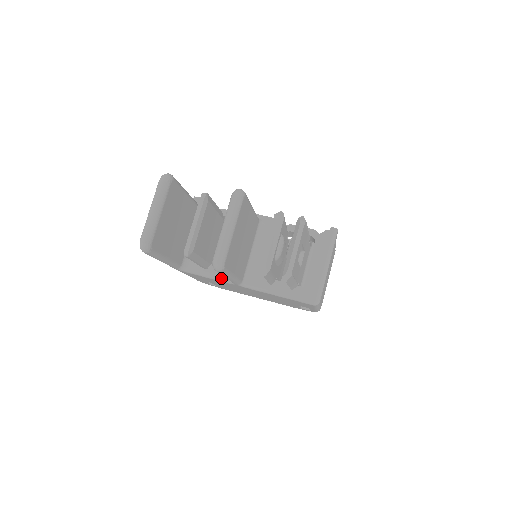
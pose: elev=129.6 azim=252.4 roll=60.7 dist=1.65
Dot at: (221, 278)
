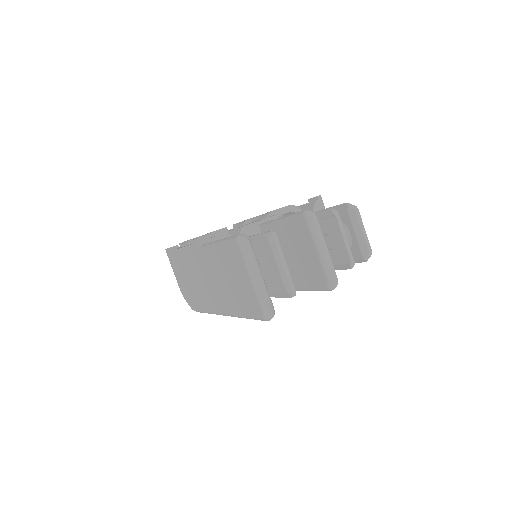
Dot at: occluded
